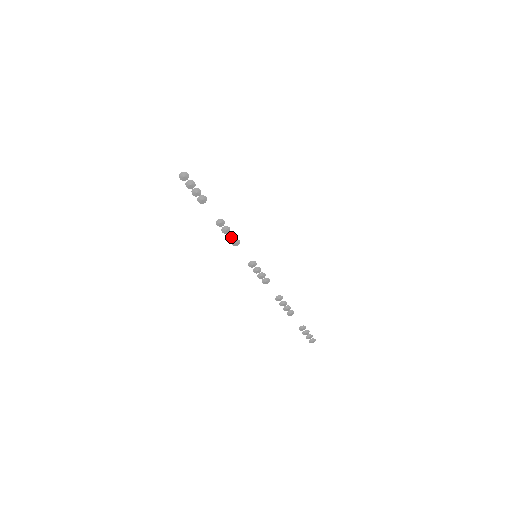
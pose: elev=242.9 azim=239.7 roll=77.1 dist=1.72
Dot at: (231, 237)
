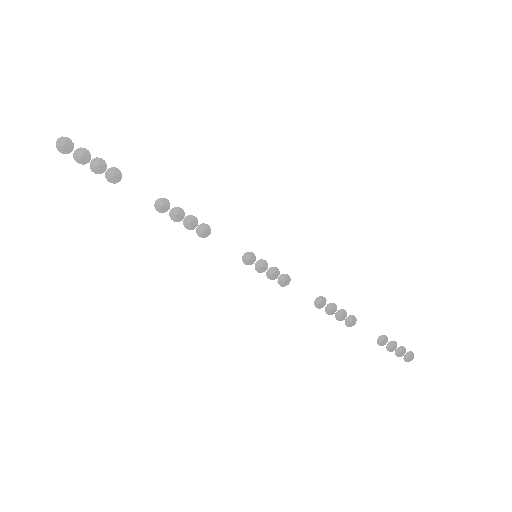
Dot at: (191, 224)
